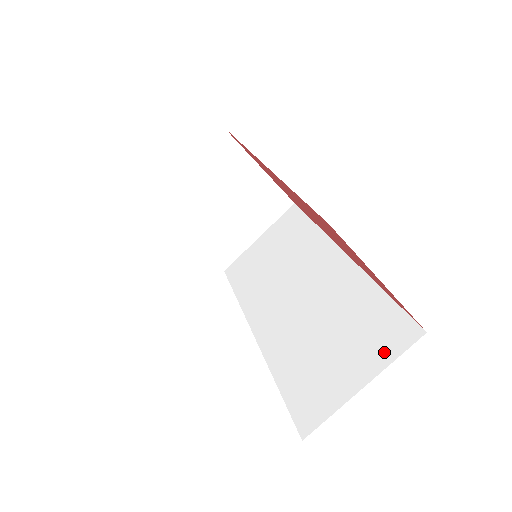
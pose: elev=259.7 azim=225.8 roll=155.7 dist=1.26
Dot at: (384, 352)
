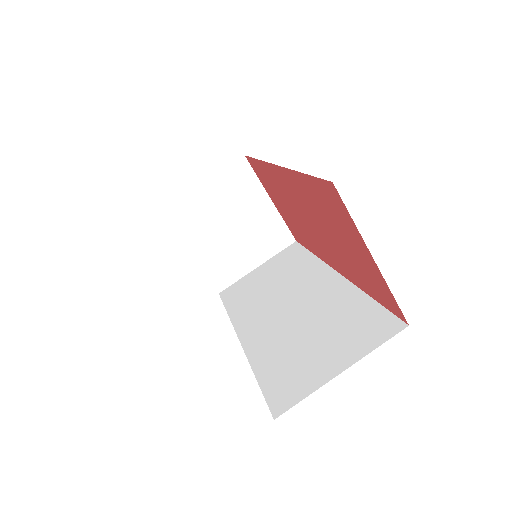
Dot at: (366, 343)
